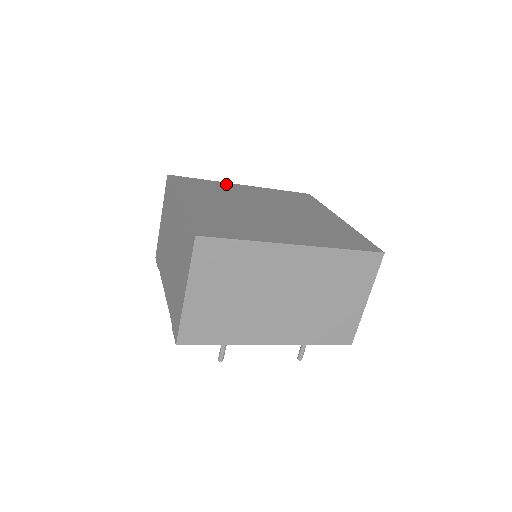
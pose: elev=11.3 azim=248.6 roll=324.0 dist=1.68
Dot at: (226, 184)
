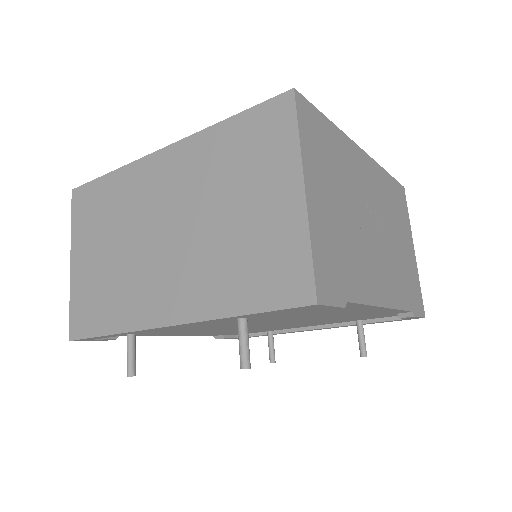
Dot at: occluded
